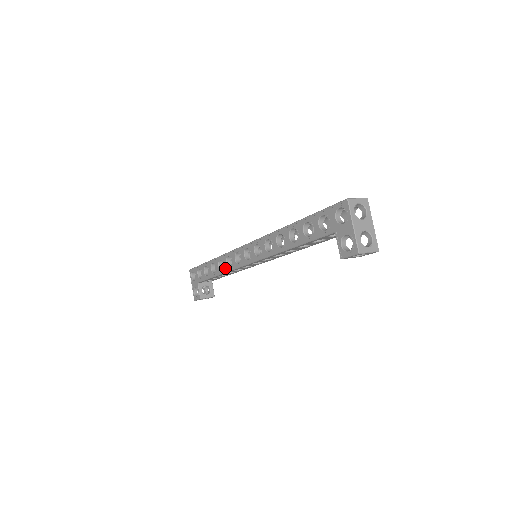
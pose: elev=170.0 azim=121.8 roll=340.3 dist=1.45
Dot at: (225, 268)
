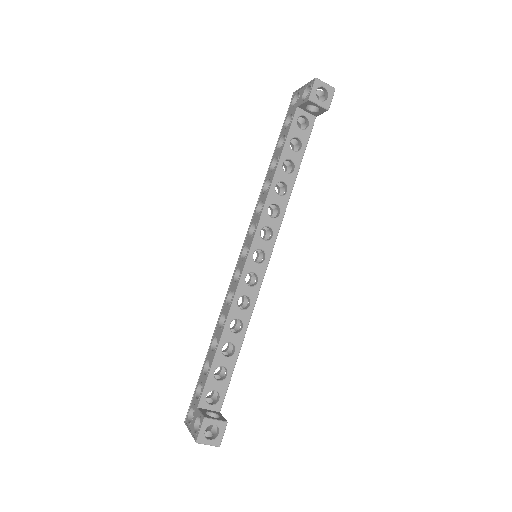
Dot at: (227, 311)
